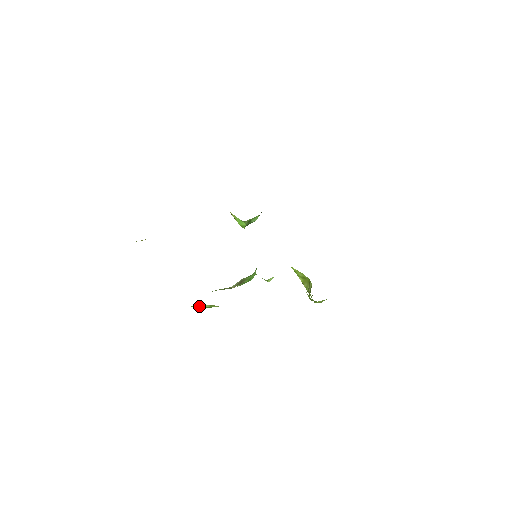
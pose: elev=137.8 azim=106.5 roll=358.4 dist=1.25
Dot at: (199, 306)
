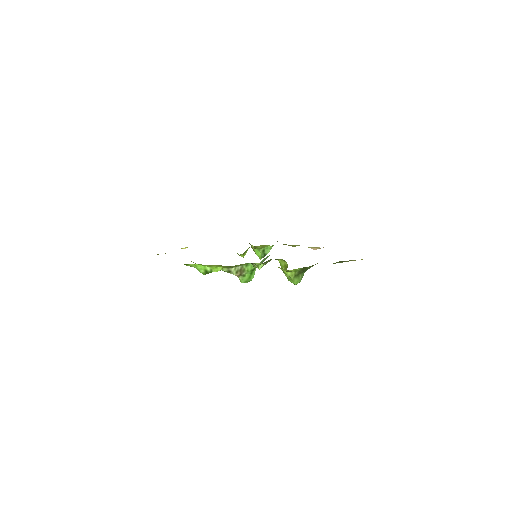
Dot at: (202, 267)
